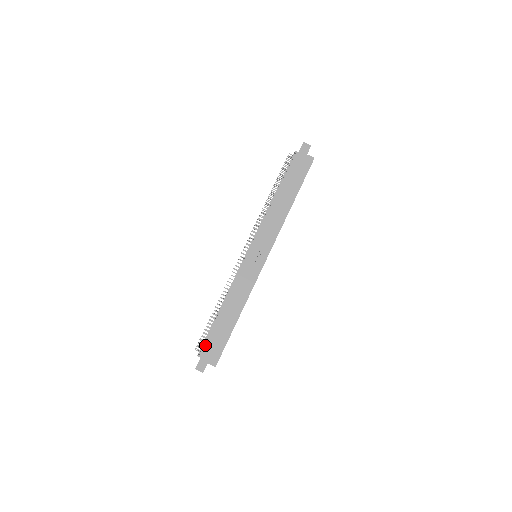
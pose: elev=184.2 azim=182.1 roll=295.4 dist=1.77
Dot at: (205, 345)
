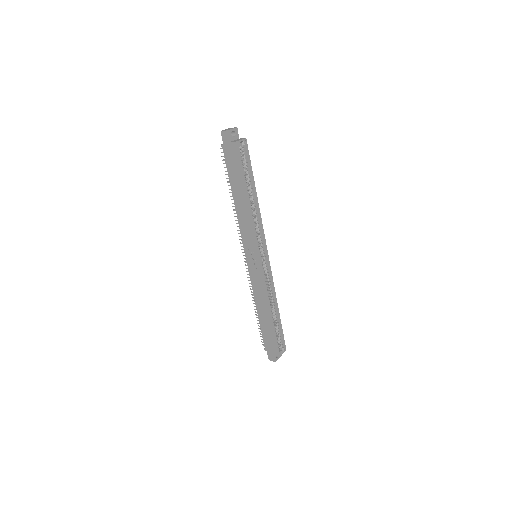
Dot at: (264, 341)
